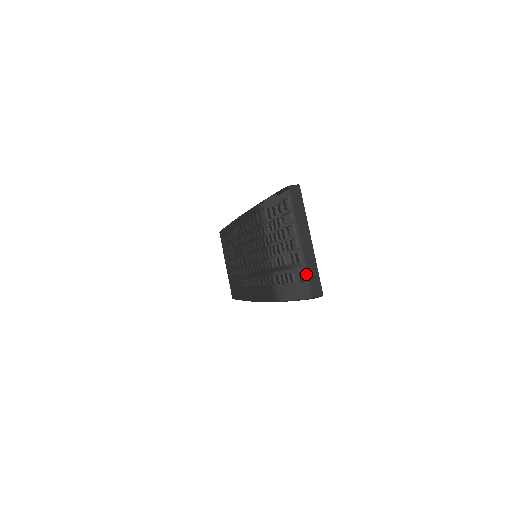
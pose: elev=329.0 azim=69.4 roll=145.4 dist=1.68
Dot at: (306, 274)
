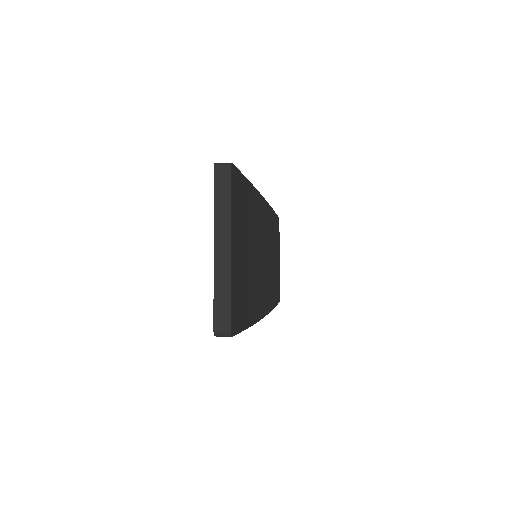
Dot at: (214, 298)
